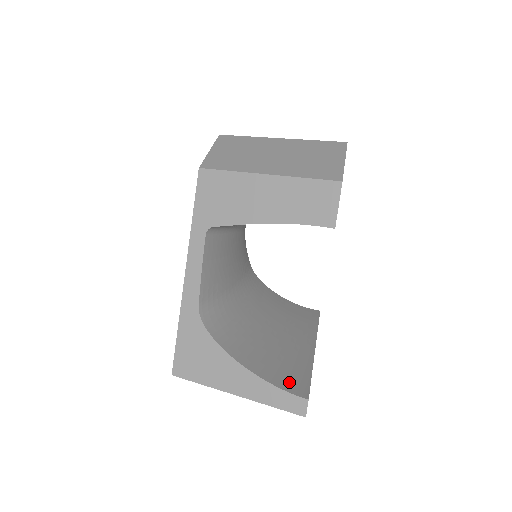
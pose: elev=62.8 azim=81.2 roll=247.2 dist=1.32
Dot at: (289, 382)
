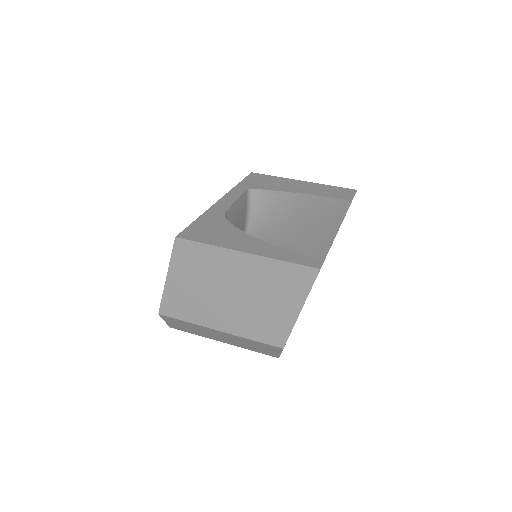
Dot at: occluded
